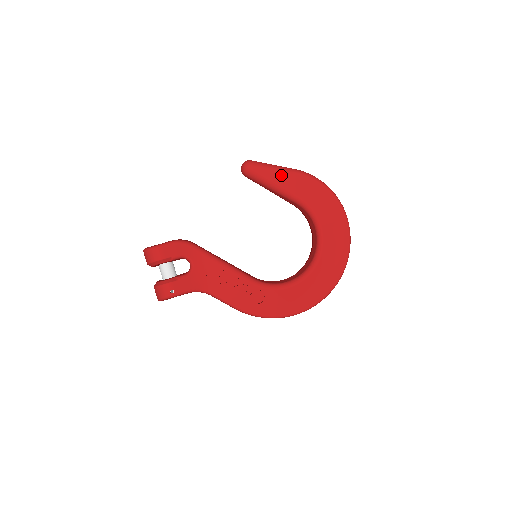
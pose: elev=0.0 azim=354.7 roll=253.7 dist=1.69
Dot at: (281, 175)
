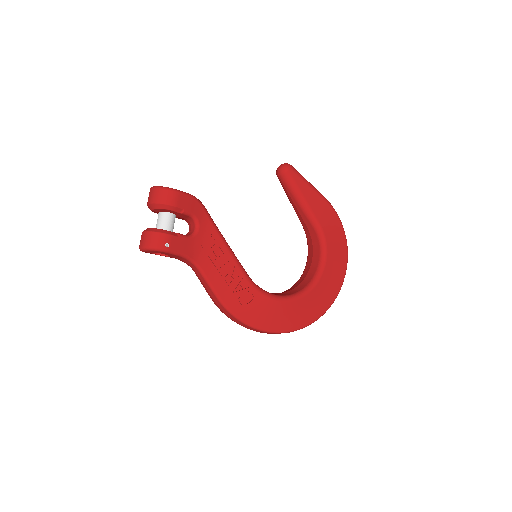
Dot at: (312, 193)
